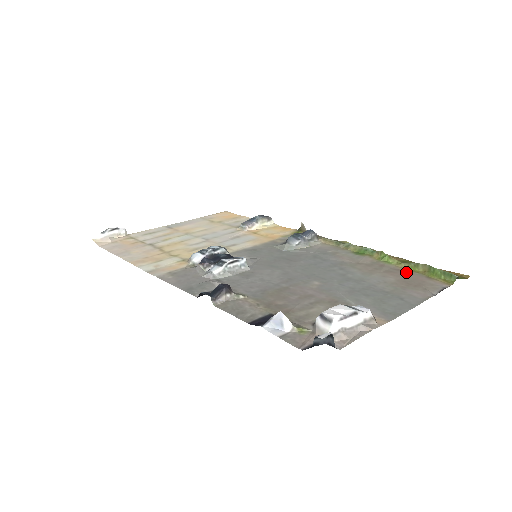
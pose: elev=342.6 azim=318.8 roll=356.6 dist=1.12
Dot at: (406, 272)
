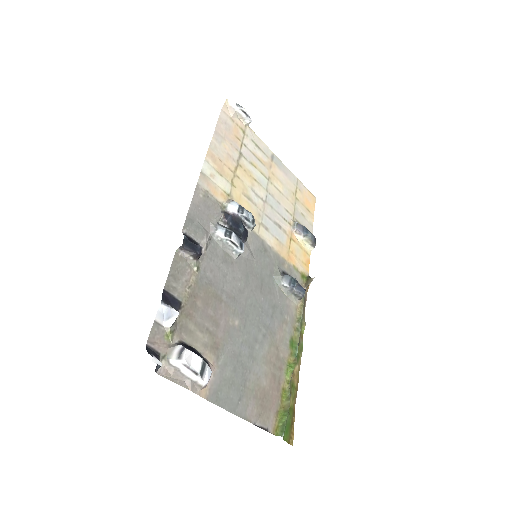
Dot at: (278, 392)
